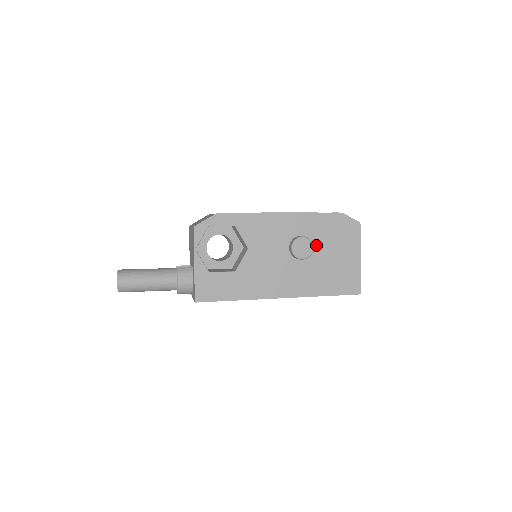
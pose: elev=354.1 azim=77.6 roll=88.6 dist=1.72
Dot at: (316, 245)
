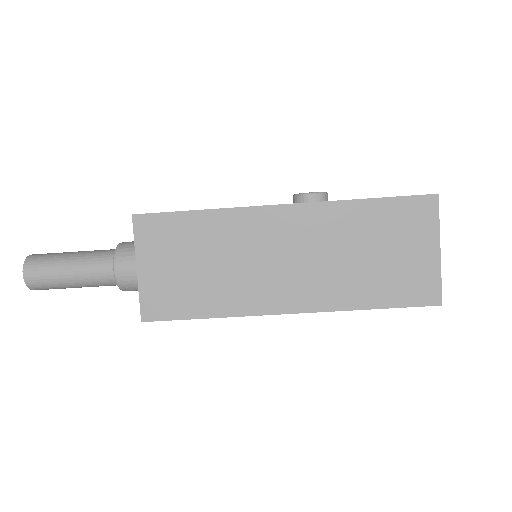
Dot at: occluded
